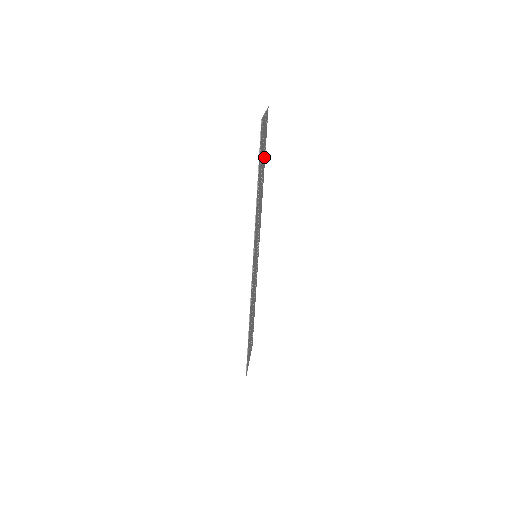
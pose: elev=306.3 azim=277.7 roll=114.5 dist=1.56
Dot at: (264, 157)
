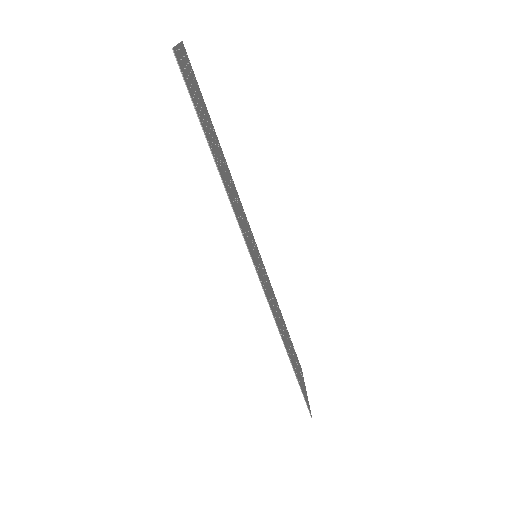
Dot at: (208, 116)
